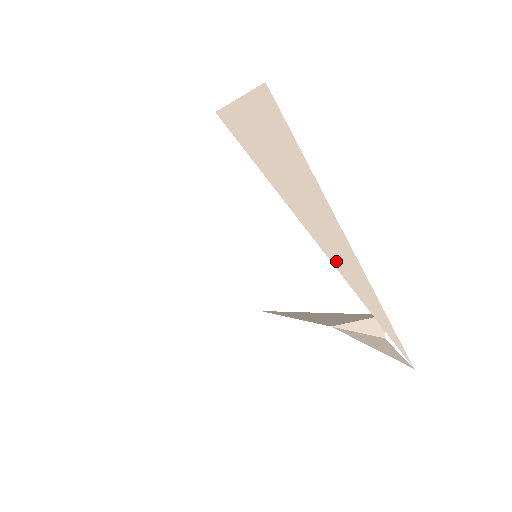
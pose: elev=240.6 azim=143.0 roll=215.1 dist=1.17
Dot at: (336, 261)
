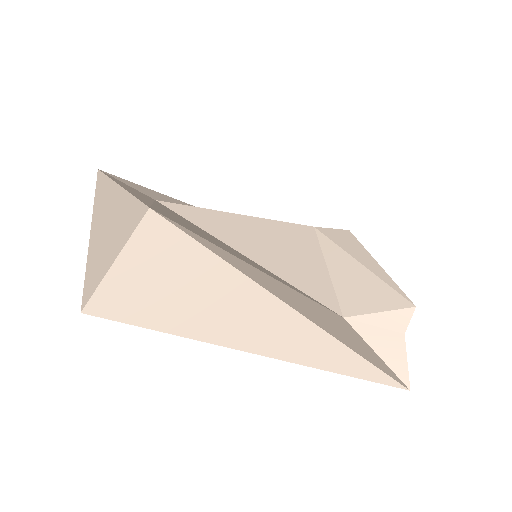
Dot at: (287, 354)
